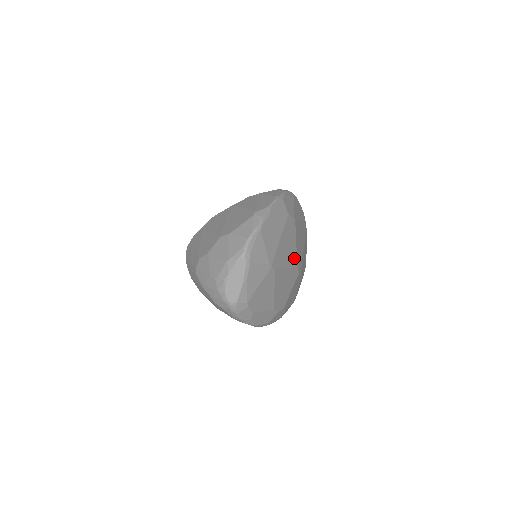
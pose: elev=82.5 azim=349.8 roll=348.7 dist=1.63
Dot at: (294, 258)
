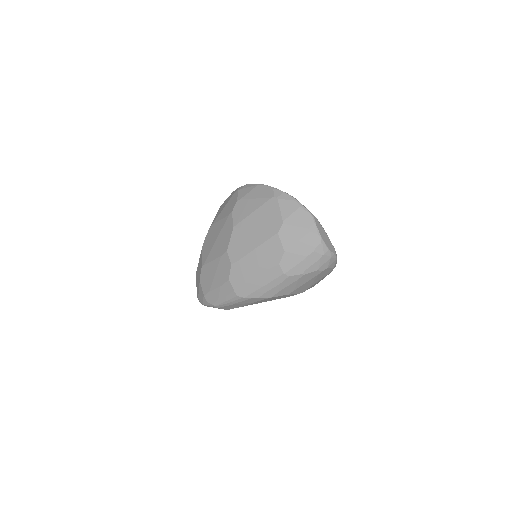
Dot at: occluded
